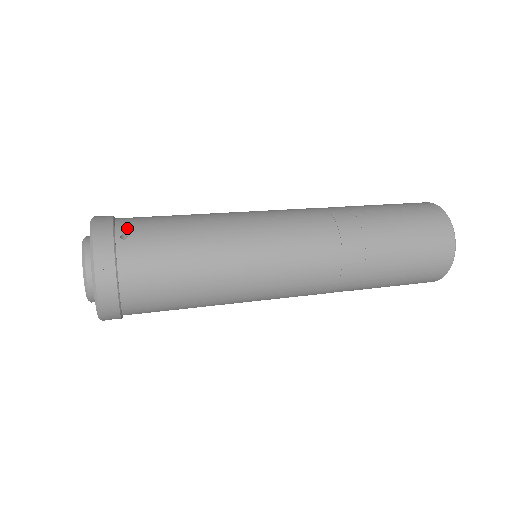
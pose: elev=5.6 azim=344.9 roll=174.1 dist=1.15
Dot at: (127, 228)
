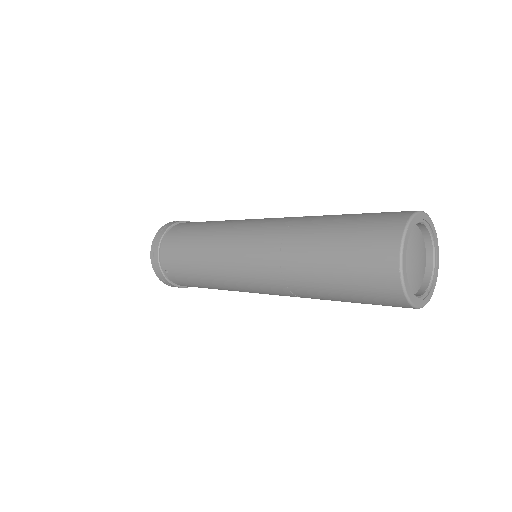
Dot at: occluded
